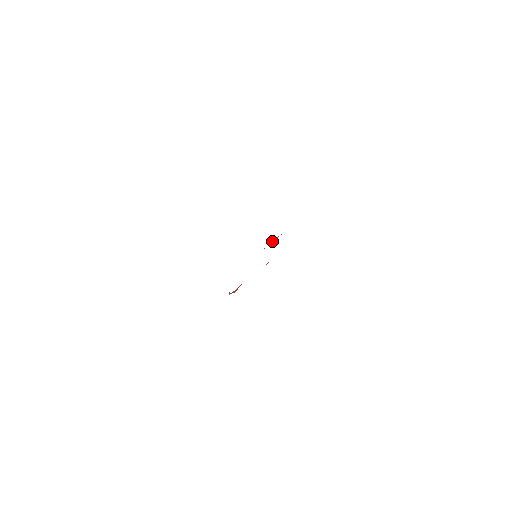
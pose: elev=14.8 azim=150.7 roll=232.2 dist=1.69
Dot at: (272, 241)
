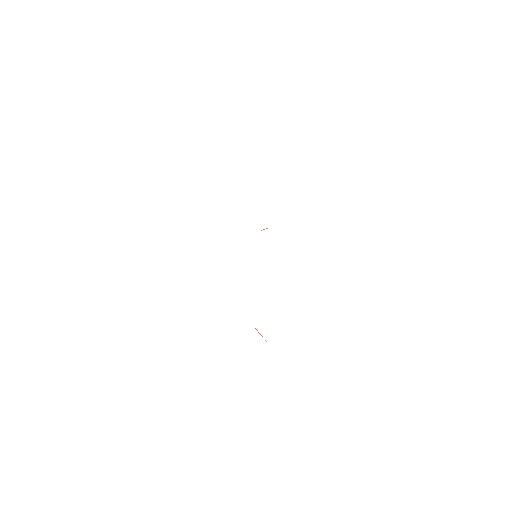
Dot at: occluded
